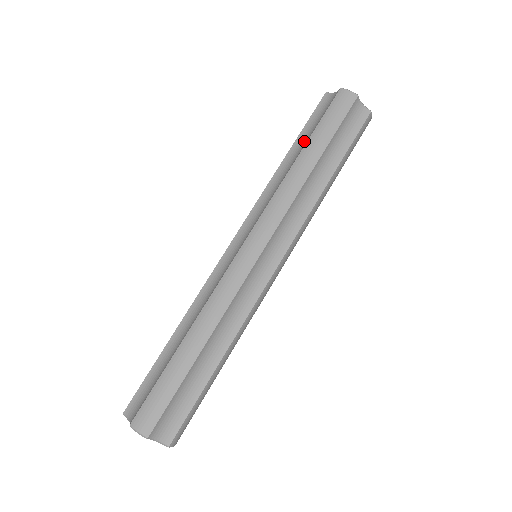
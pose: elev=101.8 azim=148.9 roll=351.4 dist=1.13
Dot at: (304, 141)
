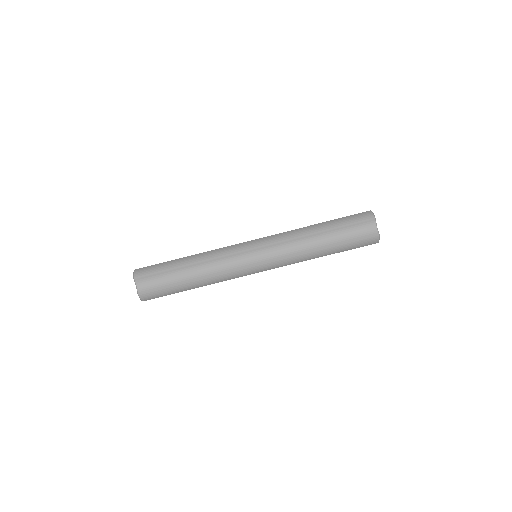
Dot at: (335, 237)
